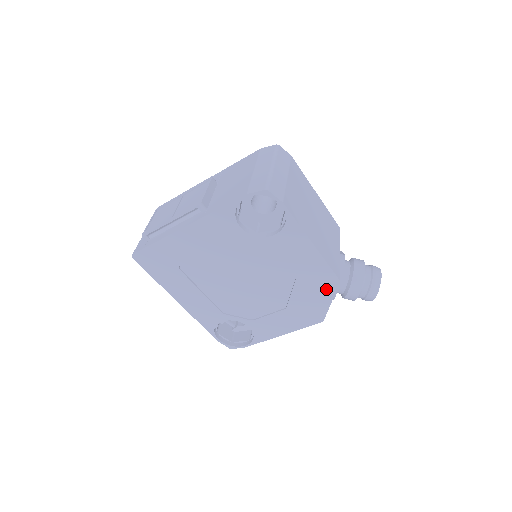
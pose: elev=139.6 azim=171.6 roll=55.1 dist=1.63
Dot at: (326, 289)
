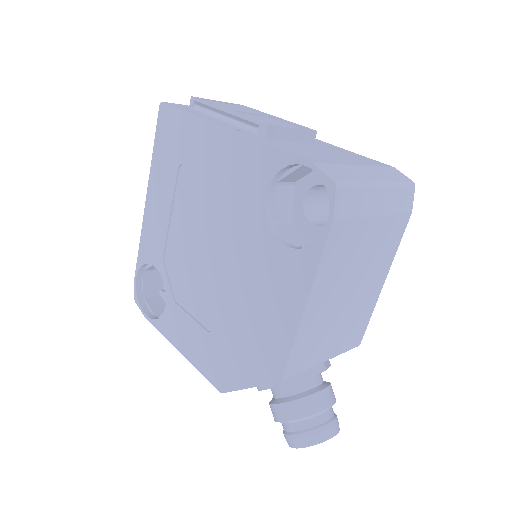
Dot at: (260, 369)
